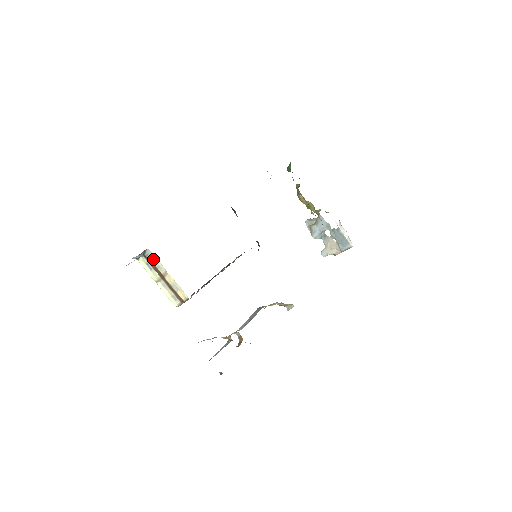
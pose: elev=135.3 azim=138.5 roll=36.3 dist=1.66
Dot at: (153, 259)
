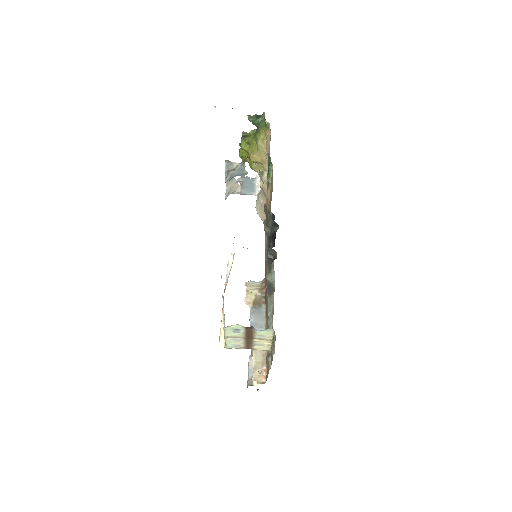
Dot at: (264, 333)
